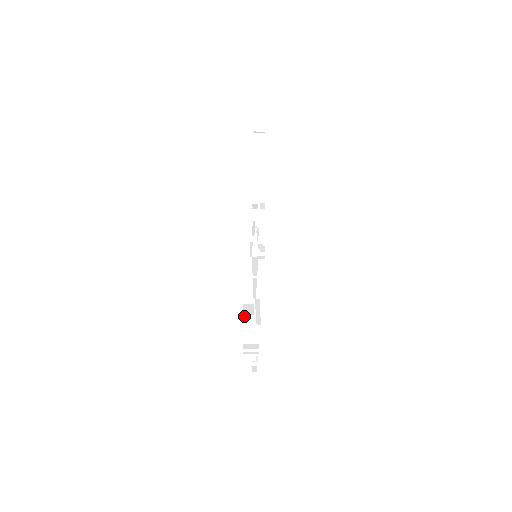
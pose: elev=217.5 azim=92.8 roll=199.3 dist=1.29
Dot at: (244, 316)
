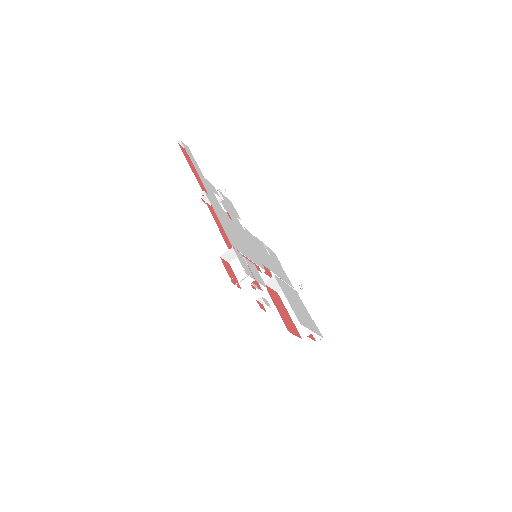
Dot at: (230, 264)
